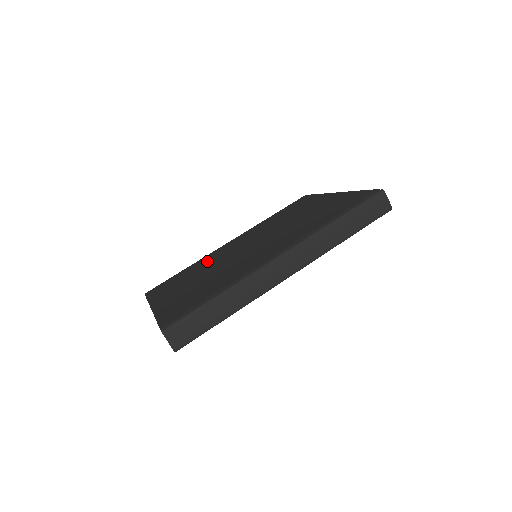
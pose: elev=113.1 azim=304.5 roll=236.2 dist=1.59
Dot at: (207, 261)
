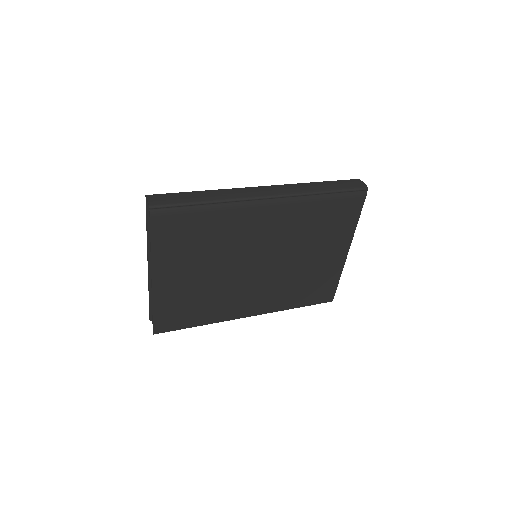
Dot at: occluded
